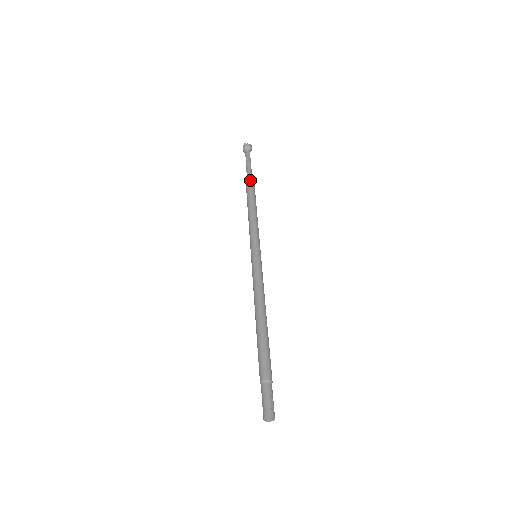
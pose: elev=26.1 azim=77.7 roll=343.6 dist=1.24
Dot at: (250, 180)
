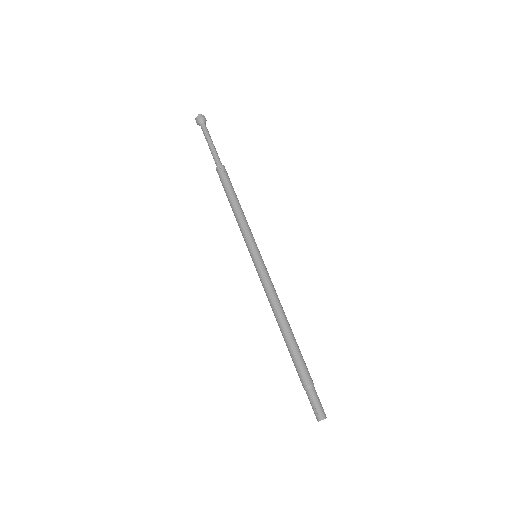
Dot at: occluded
